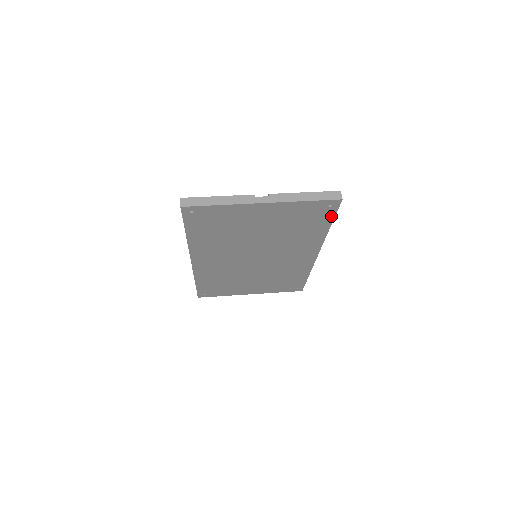
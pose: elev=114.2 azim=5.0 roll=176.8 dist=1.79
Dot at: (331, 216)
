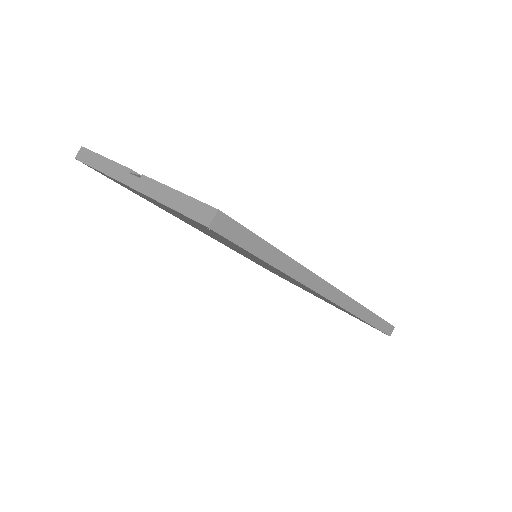
Dot at: occluded
